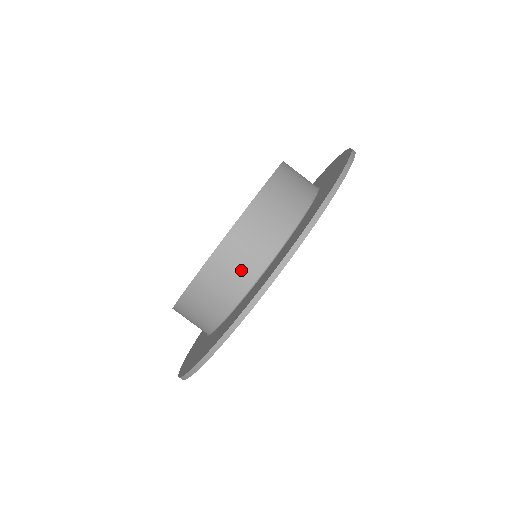
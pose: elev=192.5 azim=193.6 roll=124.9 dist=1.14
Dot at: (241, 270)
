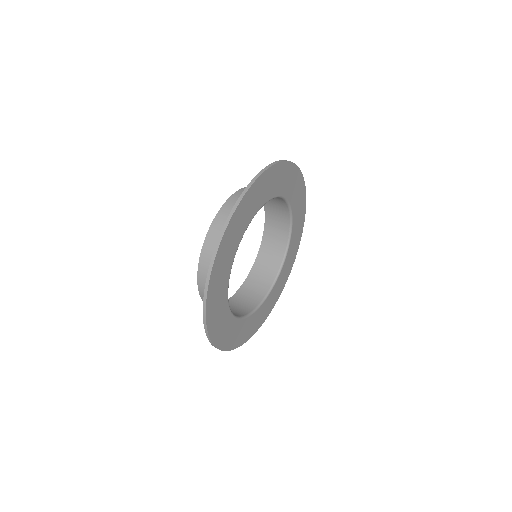
Dot at: occluded
